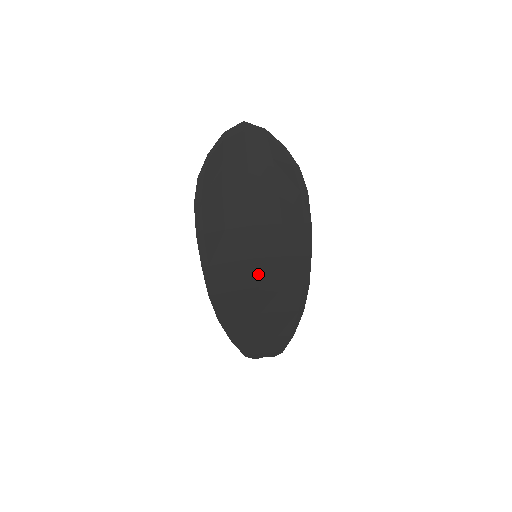
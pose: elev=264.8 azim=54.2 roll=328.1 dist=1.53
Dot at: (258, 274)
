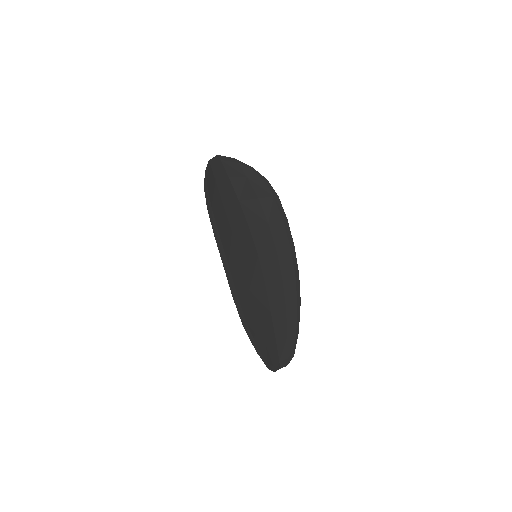
Dot at: (262, 271)
